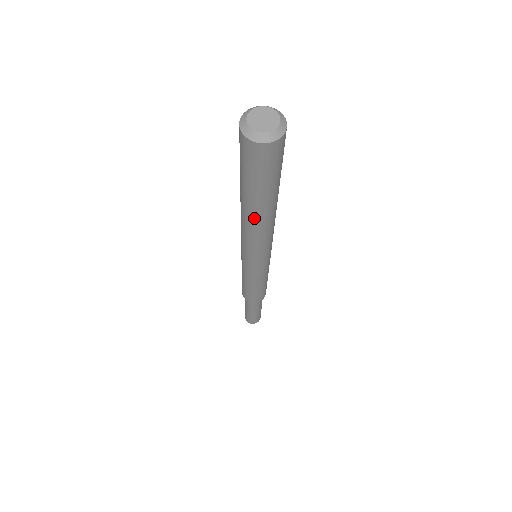
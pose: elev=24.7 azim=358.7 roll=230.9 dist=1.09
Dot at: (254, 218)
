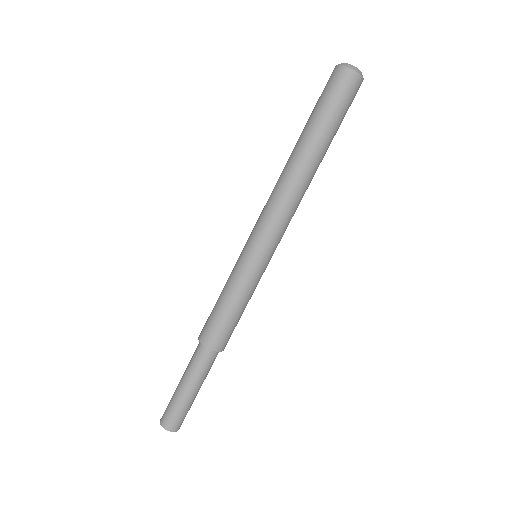
Dot at: (314, 168)
